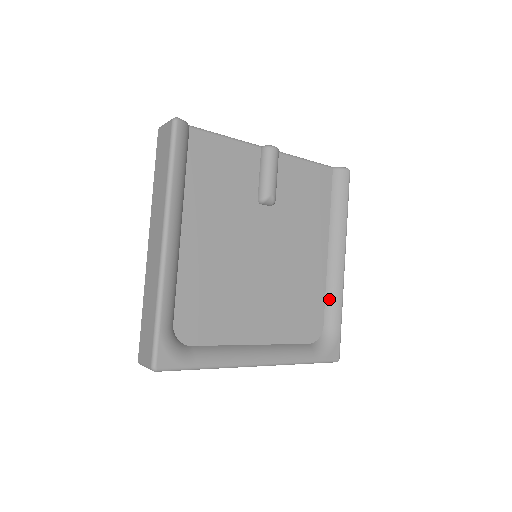
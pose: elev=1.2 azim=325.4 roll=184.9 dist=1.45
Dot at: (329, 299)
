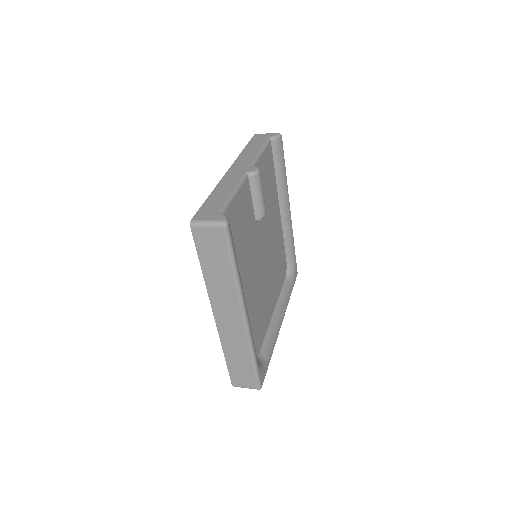
Dot at: (287, 242)
